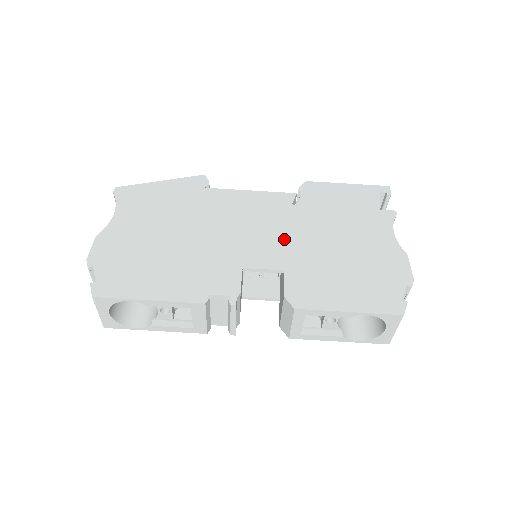
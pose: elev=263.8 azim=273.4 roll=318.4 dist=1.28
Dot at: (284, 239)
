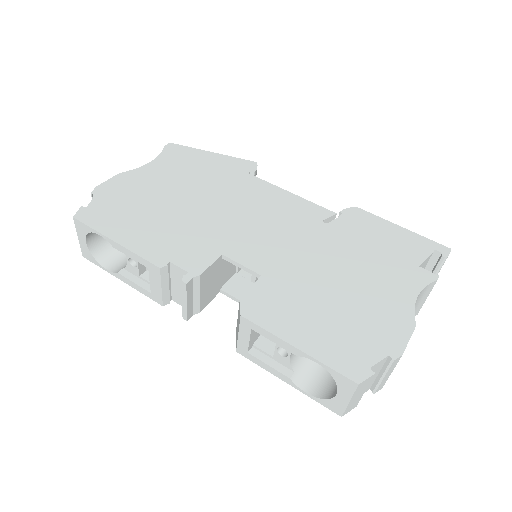
Dot at: (286, 248)
